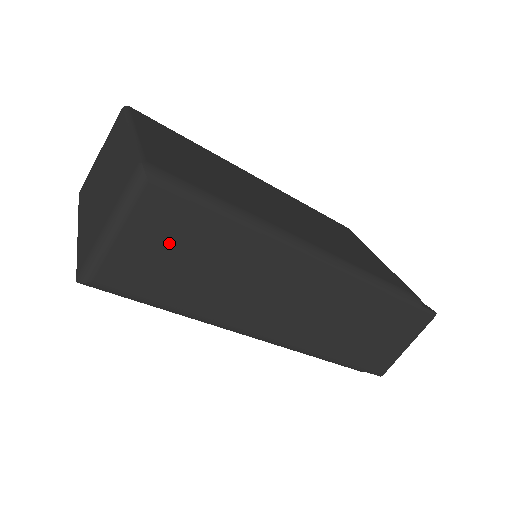
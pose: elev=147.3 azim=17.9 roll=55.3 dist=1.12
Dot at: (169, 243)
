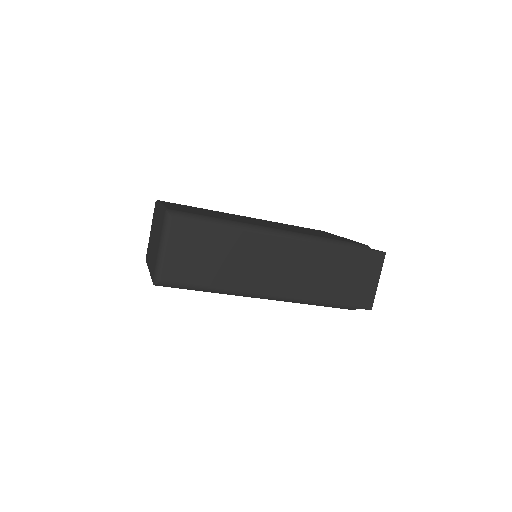
Dot at: (193, 248)
